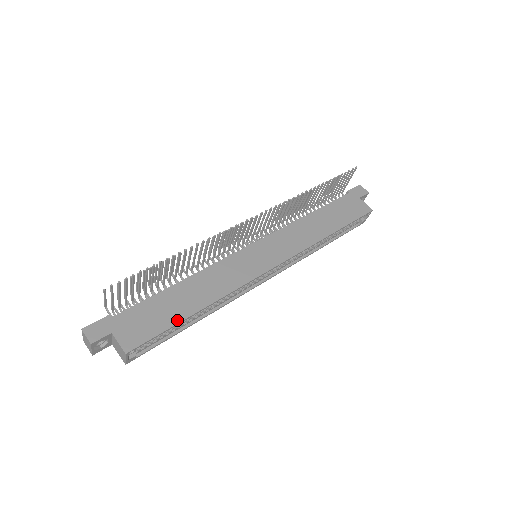
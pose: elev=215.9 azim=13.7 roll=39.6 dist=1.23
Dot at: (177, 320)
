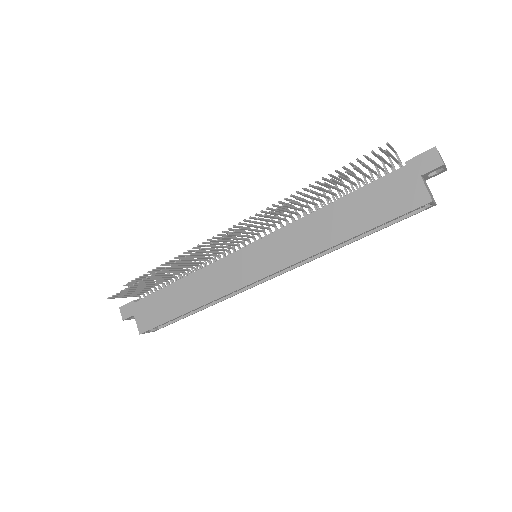
Dot at: (172, 316)
